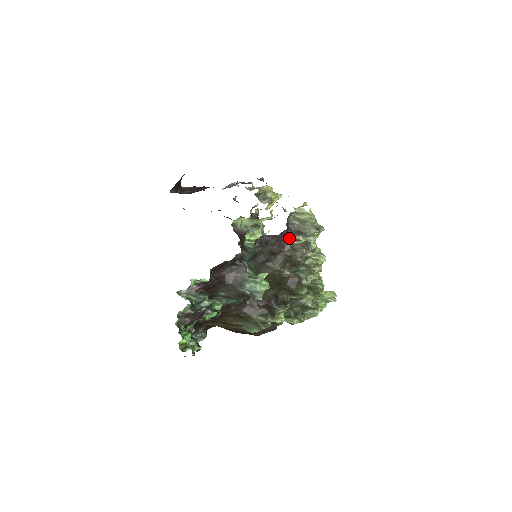
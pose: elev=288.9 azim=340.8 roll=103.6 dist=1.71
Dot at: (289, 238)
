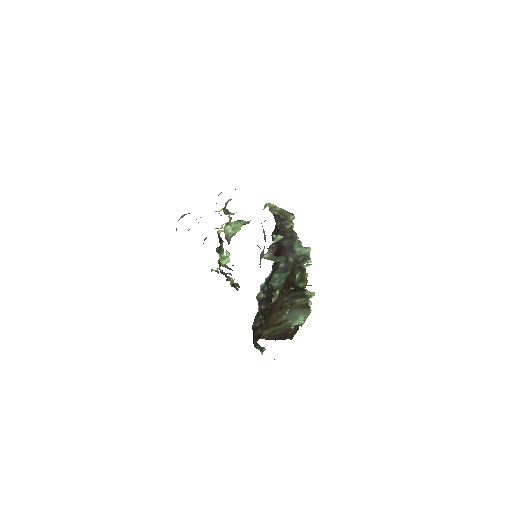
Dot at: (281, 224)
